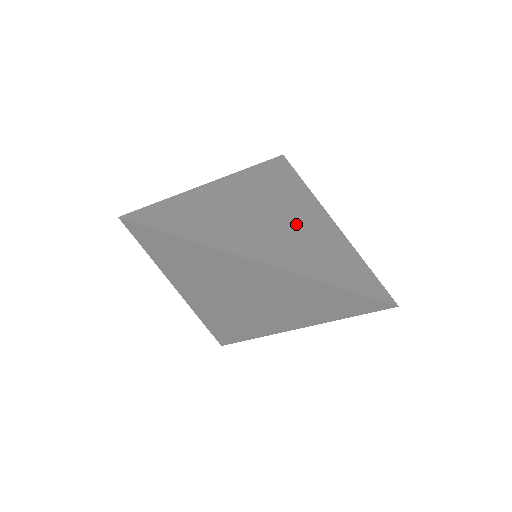
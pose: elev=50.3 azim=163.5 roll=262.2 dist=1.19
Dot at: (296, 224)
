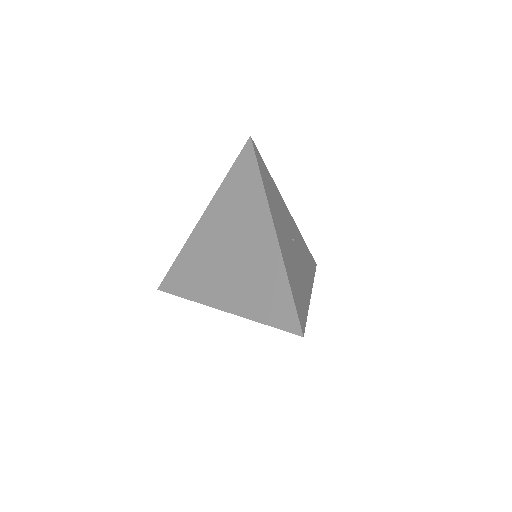
Dot at: (246, 254)
